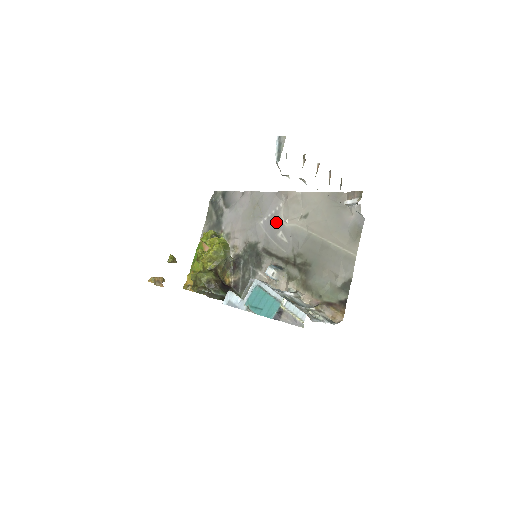
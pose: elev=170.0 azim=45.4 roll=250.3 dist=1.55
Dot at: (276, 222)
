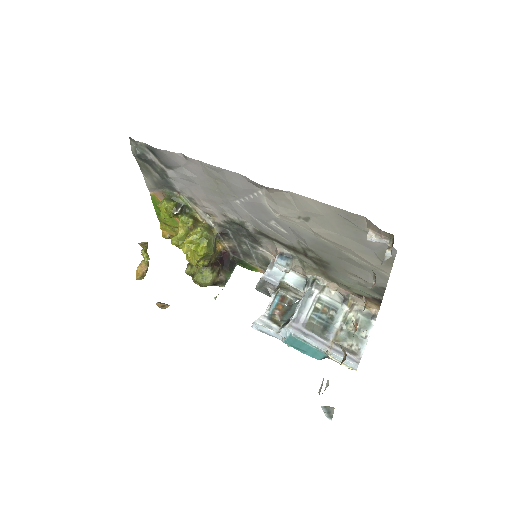
Dot at: (261, 210)
